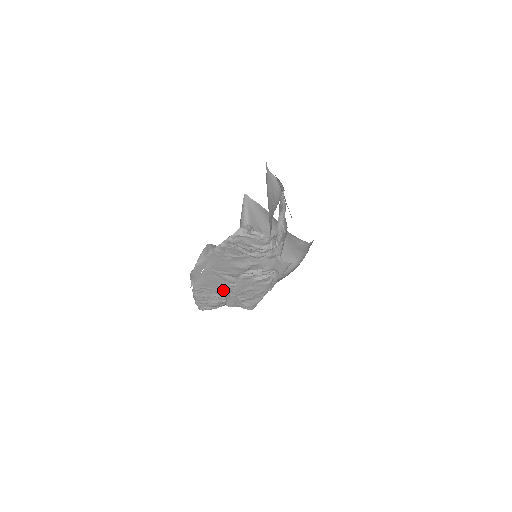
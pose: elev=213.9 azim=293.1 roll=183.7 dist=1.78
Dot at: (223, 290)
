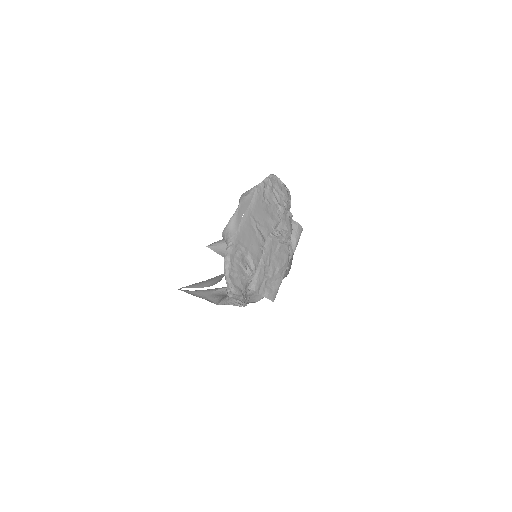
Dot at: (255, 254)
